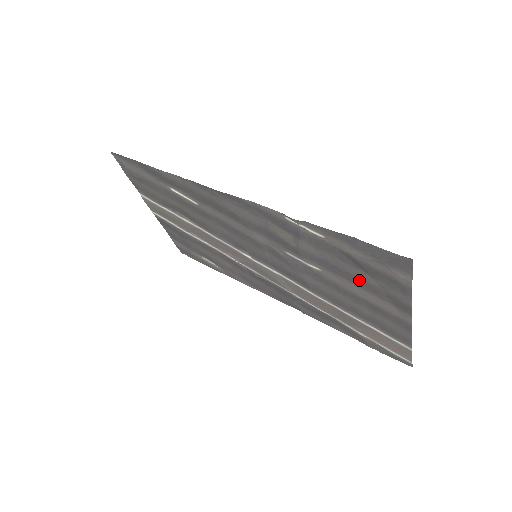
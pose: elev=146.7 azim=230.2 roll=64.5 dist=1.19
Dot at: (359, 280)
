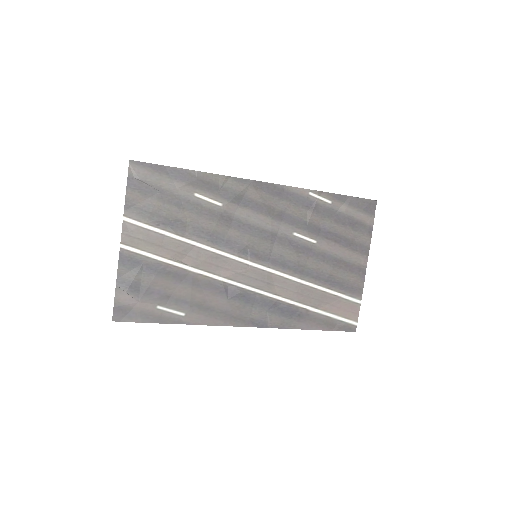
Dot at: (342, 238)
